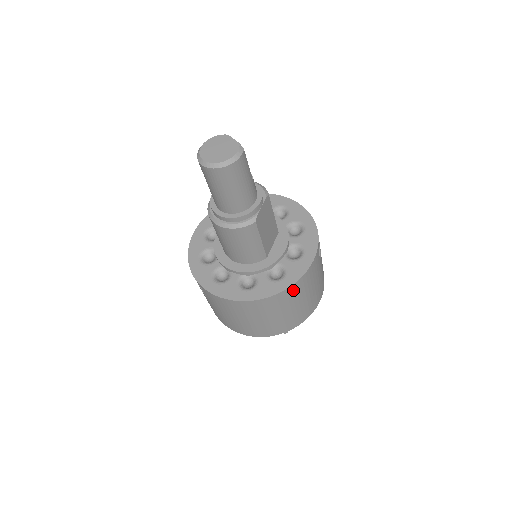
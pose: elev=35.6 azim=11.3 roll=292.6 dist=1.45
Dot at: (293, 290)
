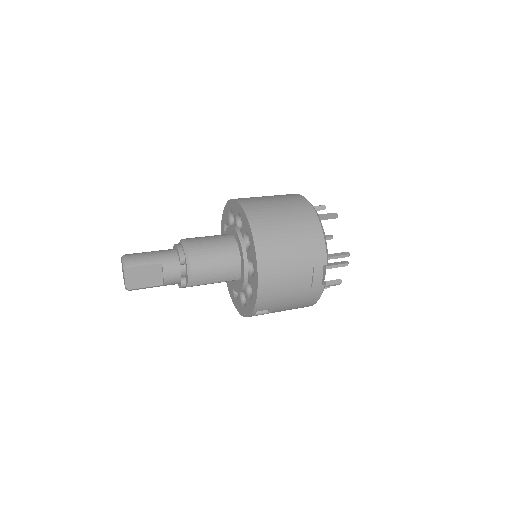
Dot at: occluded
